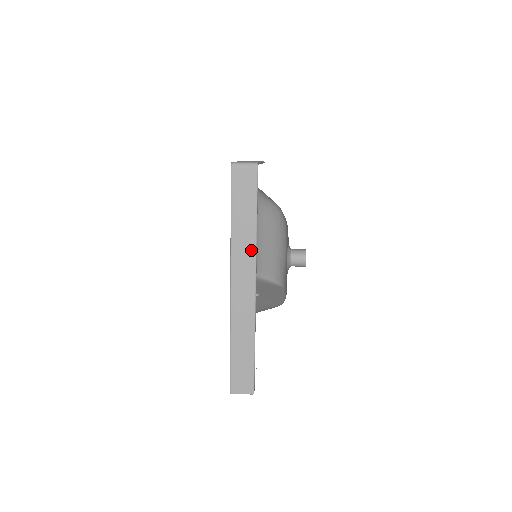
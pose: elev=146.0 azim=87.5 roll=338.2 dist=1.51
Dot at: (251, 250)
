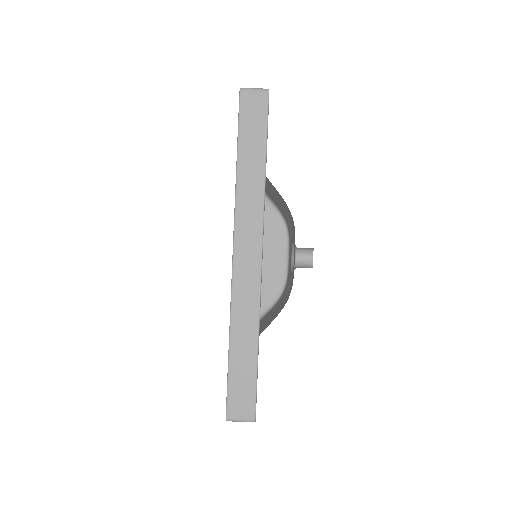
Dot at: occluded
